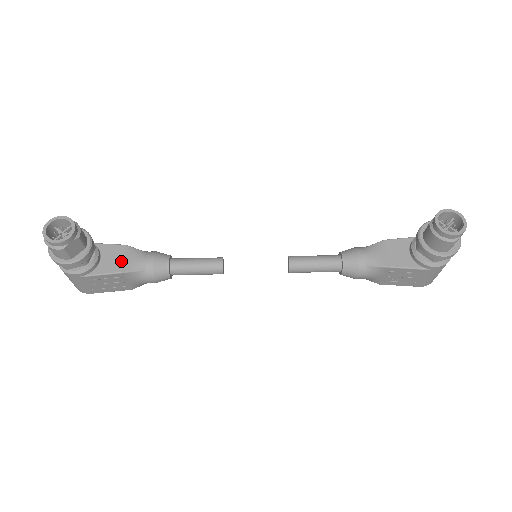
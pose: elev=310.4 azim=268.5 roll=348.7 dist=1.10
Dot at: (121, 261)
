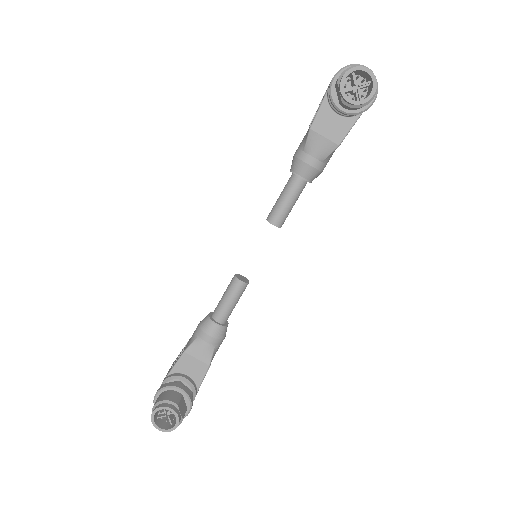
Dot at: (198, 362)
